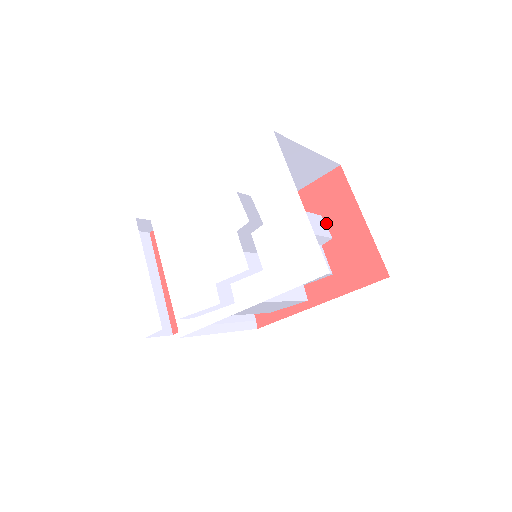
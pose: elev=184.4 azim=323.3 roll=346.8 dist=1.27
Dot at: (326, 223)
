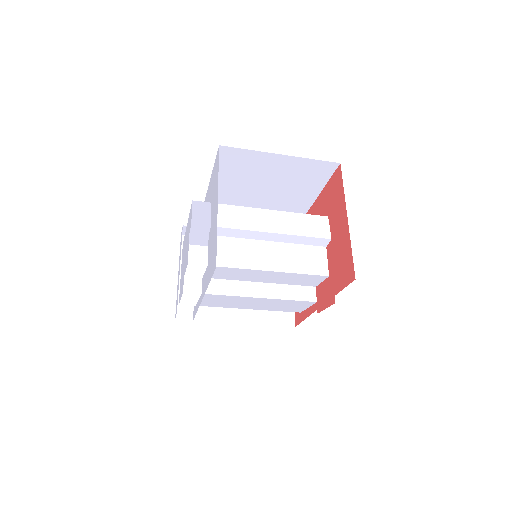
Dot at: (330, 224)
